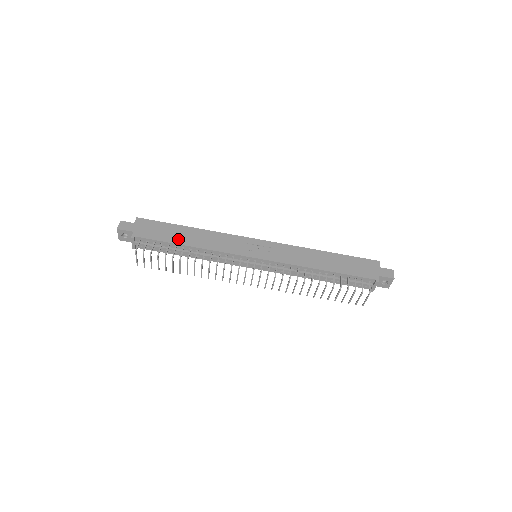
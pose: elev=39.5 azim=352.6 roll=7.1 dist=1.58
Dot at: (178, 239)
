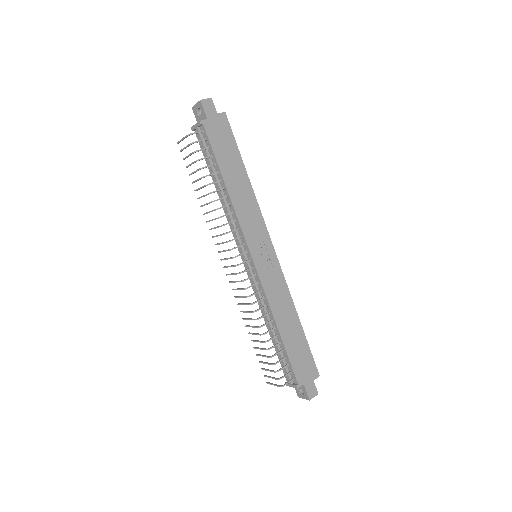
Dot at: (227, 170)
